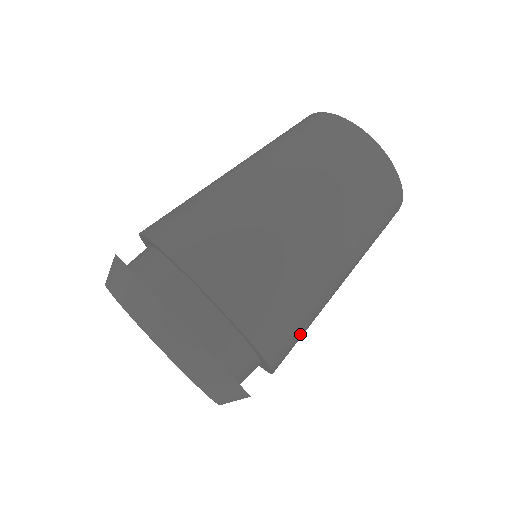
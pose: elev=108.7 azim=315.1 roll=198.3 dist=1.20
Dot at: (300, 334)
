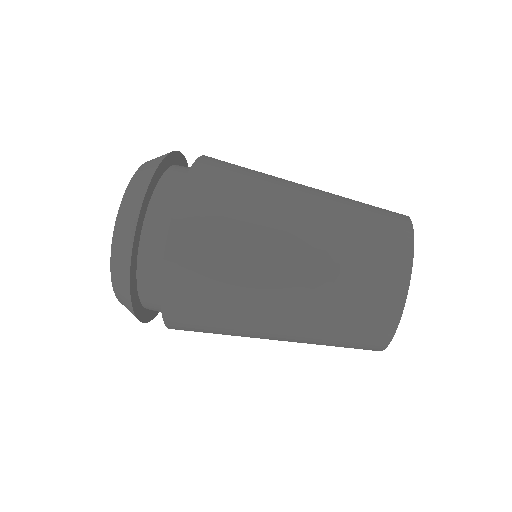
Dot at: occluded
